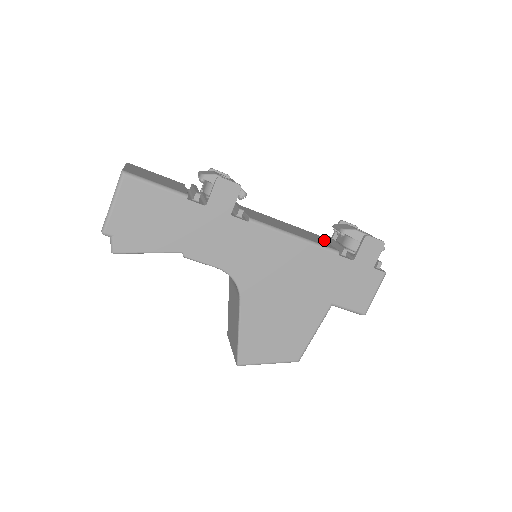
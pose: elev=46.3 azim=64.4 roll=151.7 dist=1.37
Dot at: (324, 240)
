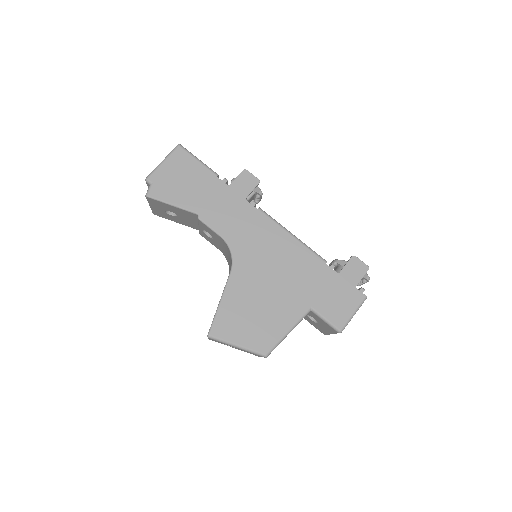
Dot at: occluded
